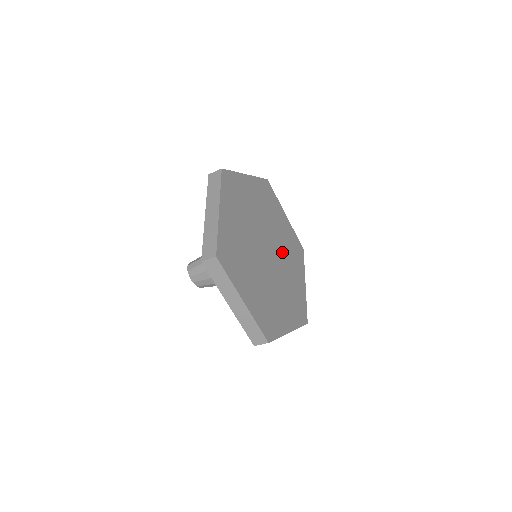
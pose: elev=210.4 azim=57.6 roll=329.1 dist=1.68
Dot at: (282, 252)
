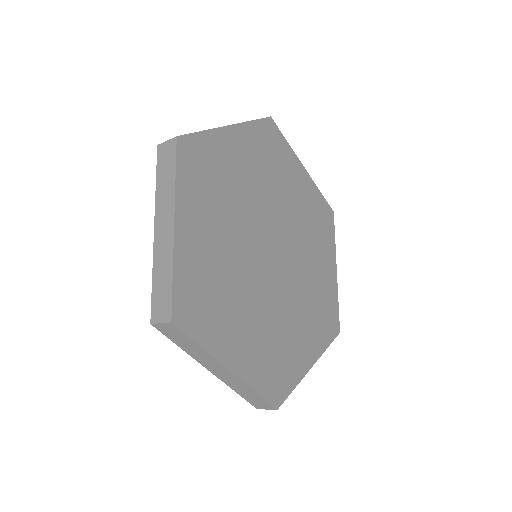
Dot at: (298, 238)
